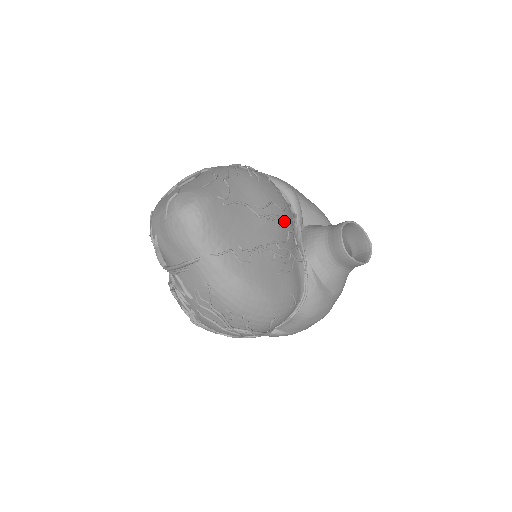
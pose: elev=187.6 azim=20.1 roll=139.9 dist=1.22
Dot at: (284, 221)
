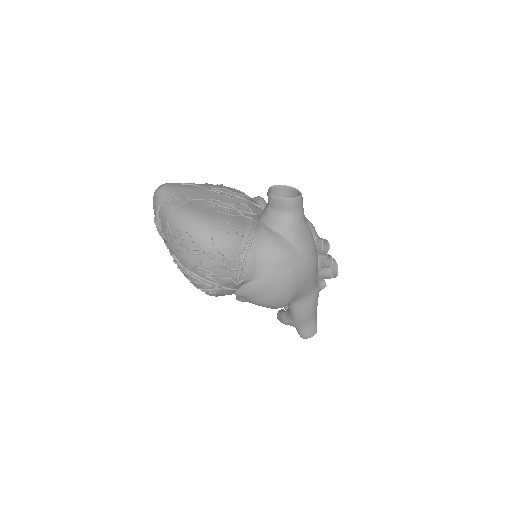
Dot at: (235, 198)
